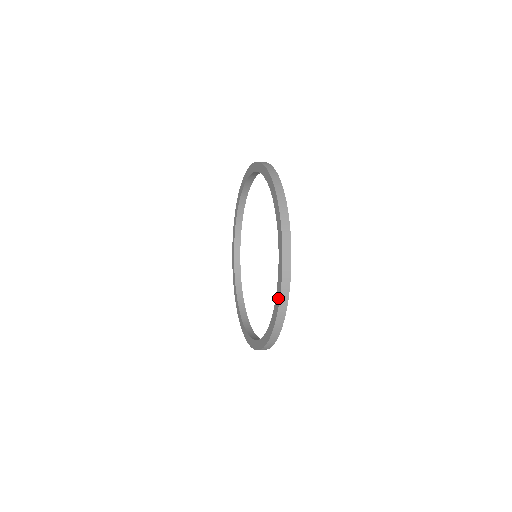
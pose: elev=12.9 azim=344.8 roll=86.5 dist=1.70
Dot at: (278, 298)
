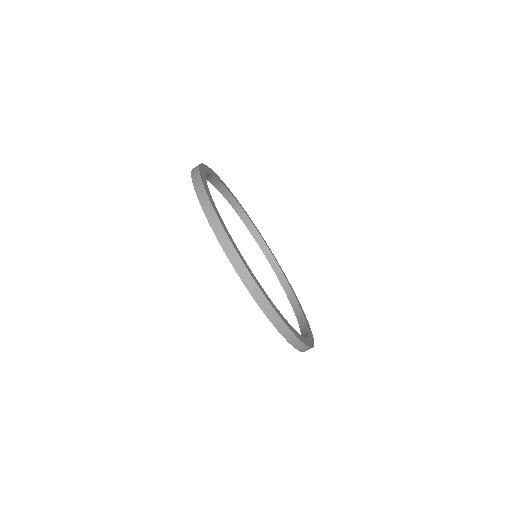
Dot at: (250, 293)
